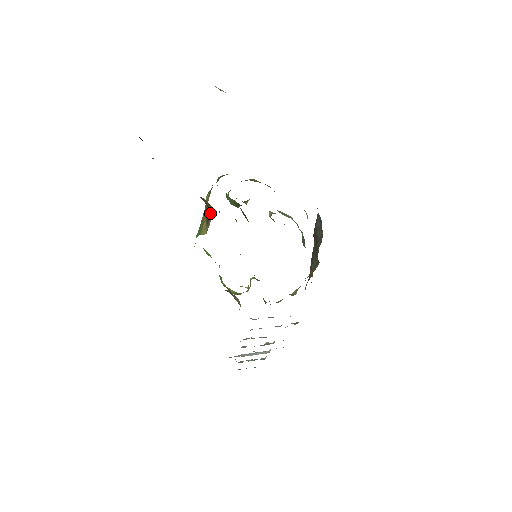
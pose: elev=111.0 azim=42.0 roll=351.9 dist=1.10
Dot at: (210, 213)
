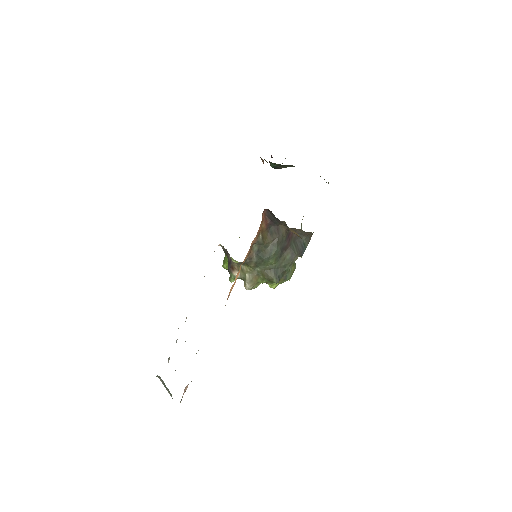
Dot at: occluded
